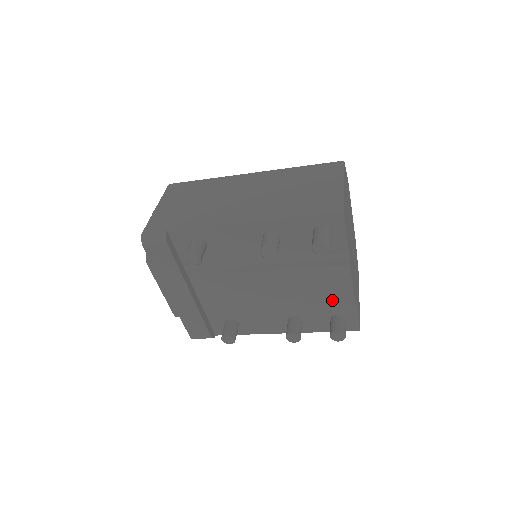
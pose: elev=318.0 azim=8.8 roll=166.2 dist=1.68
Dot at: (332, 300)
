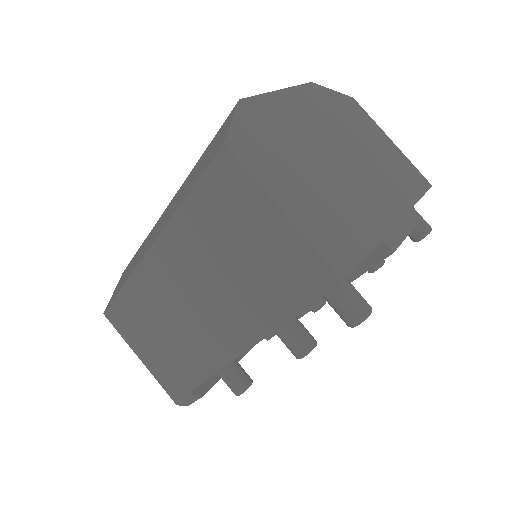
Dot at: occluded
